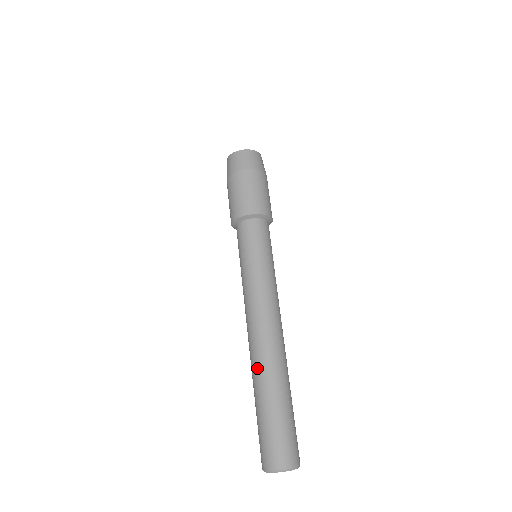
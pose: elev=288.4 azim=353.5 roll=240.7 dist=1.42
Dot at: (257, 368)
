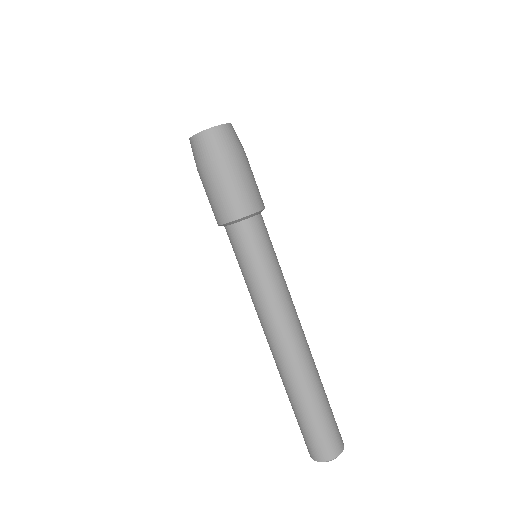
Dot at: occluded
